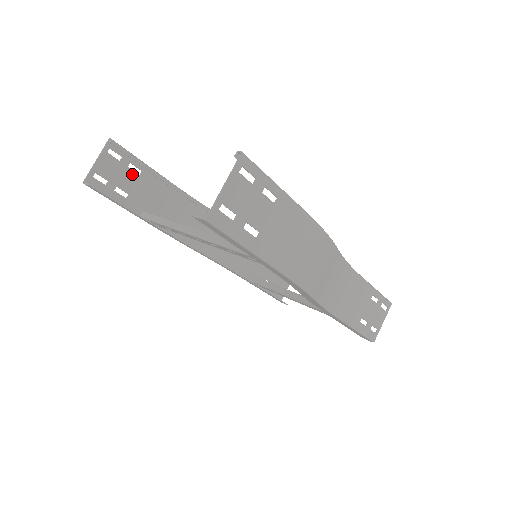
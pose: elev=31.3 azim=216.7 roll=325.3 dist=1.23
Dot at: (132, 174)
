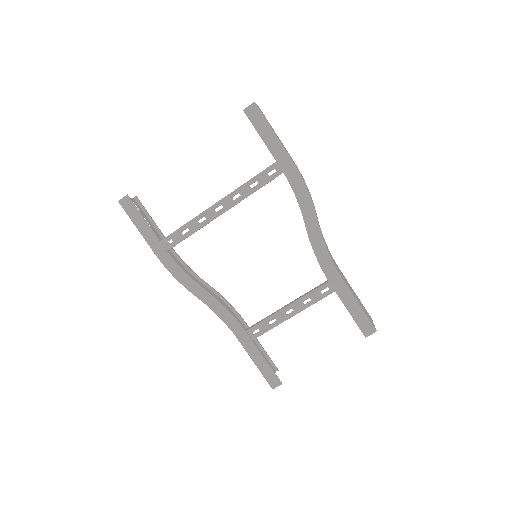
Dot at: occluded
